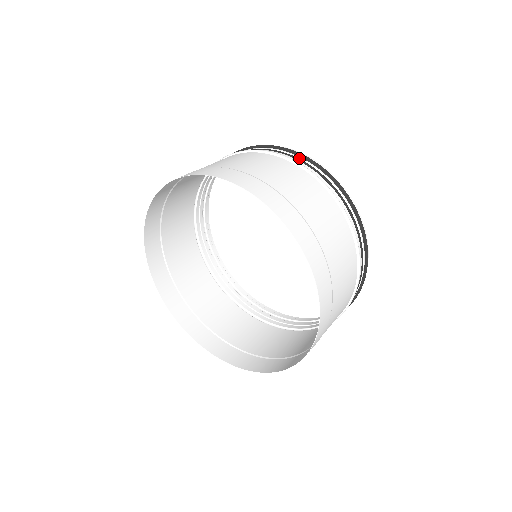
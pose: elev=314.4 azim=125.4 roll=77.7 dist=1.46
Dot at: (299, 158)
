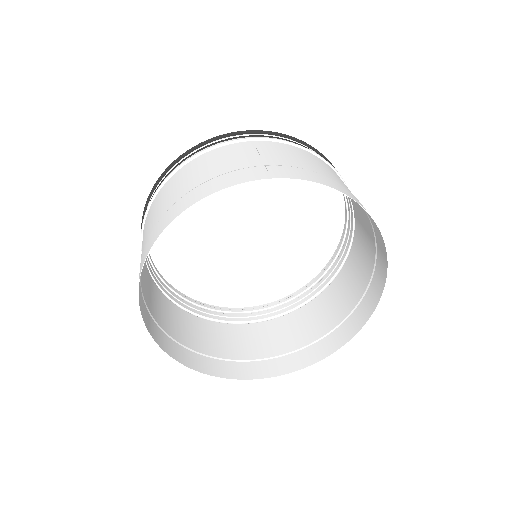
Dot at: (262, 135)
